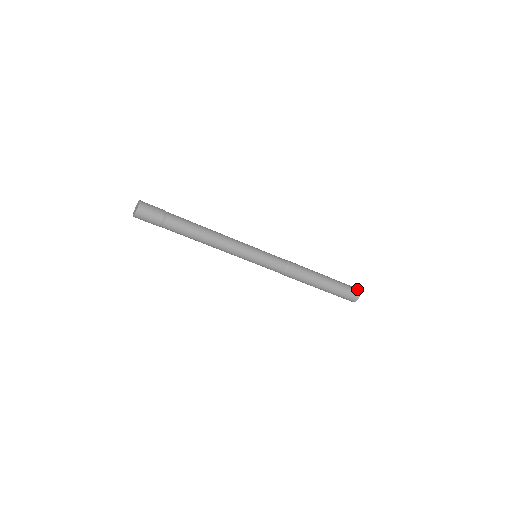
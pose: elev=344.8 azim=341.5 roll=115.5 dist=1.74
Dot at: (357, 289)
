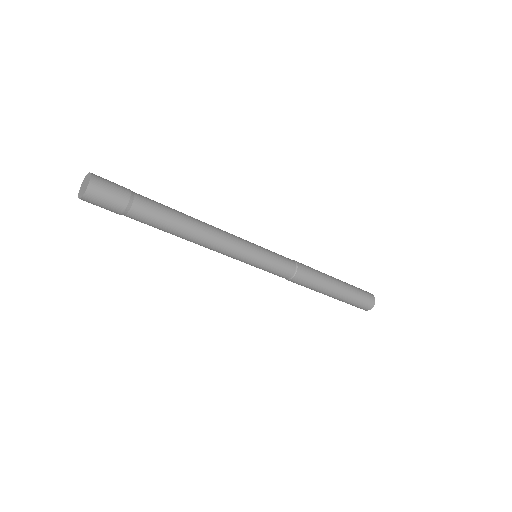
Dot at: (368, 292)
